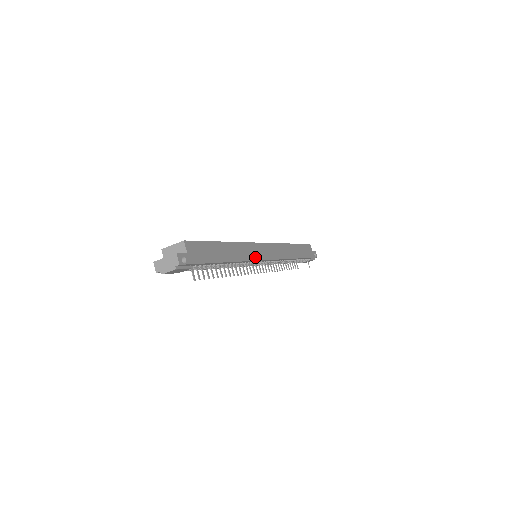
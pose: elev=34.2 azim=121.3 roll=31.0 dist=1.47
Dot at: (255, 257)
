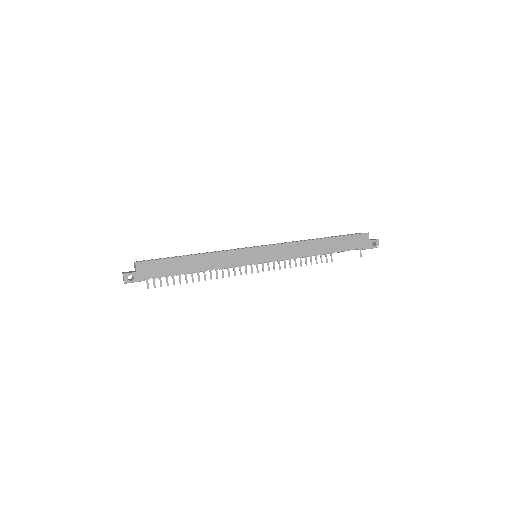
Dot at: (239, 262)
